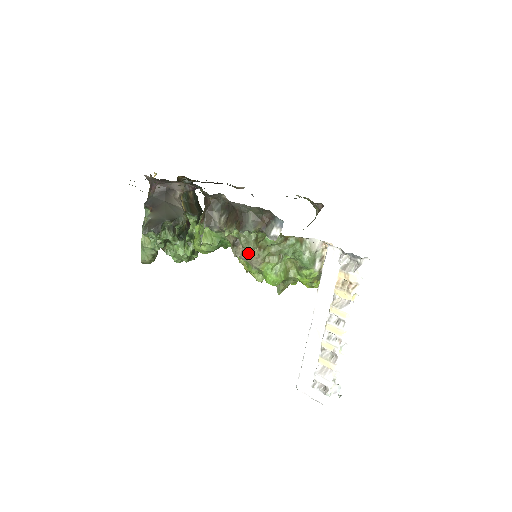
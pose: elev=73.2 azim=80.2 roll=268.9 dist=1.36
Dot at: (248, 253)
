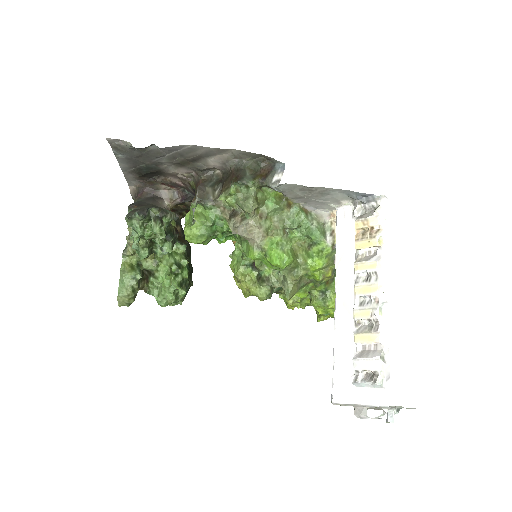
Dot at: (248, 221)
